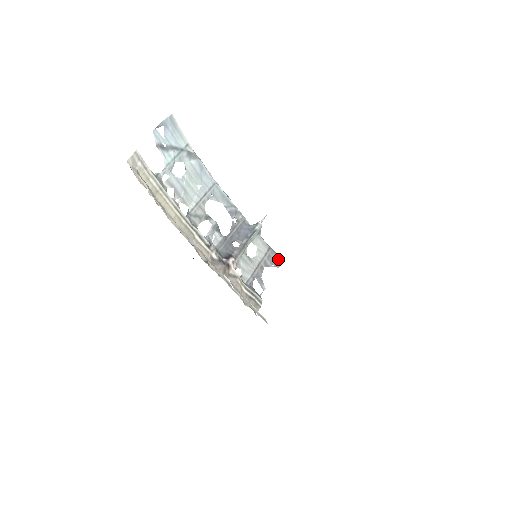
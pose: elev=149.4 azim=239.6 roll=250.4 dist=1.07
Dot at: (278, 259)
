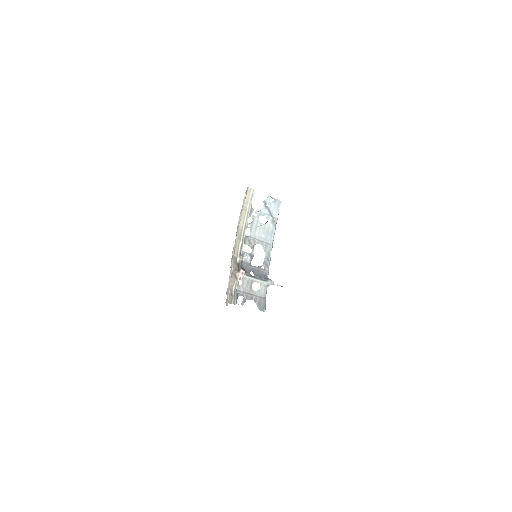
Dot at: (264, 308)
